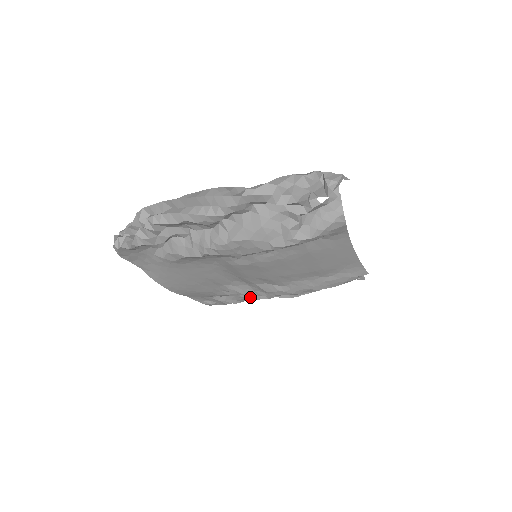
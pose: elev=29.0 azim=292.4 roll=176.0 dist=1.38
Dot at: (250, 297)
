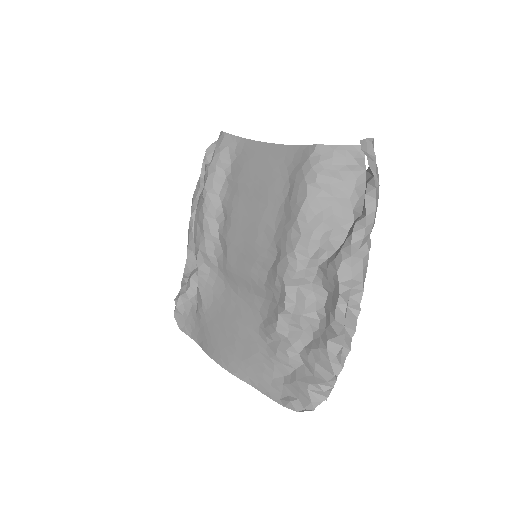
Dot at: (316, 349)
